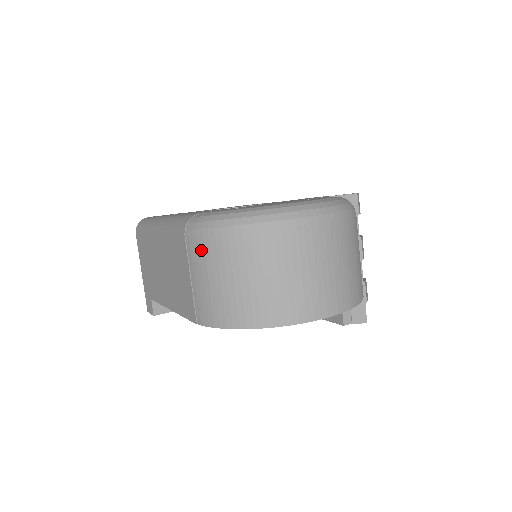
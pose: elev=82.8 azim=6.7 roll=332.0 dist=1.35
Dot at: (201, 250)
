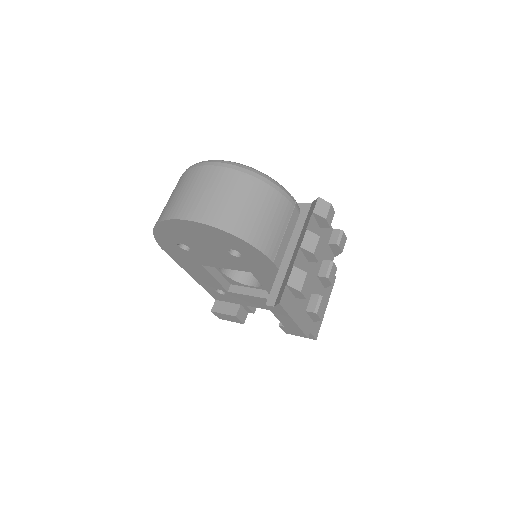
Dot at: occluded
